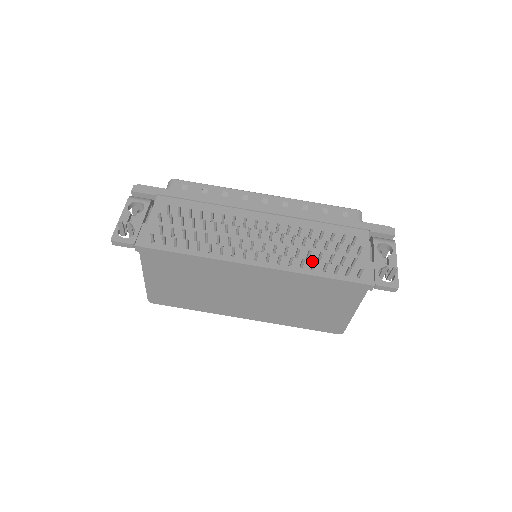
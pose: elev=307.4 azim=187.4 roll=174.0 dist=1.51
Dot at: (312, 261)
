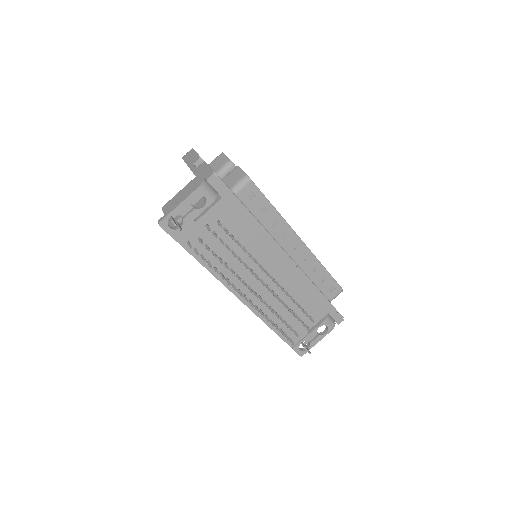
Dot at: (275, 315)
